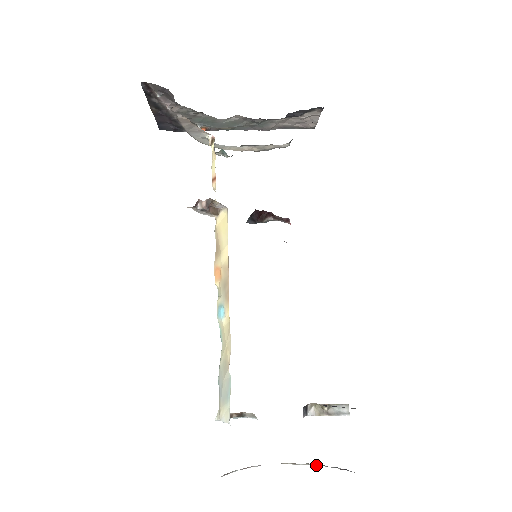
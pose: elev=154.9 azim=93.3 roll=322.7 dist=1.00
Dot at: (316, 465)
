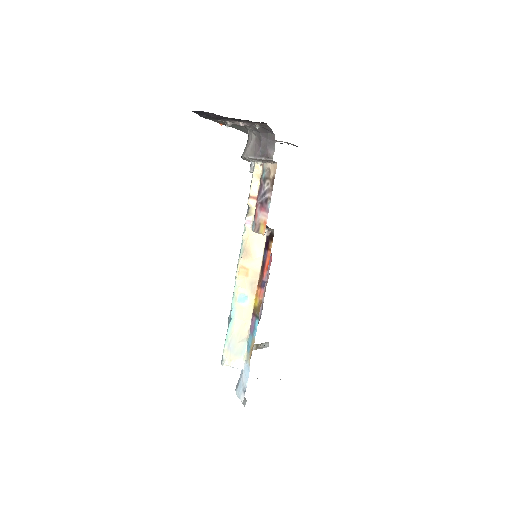
Dot at: occluded
